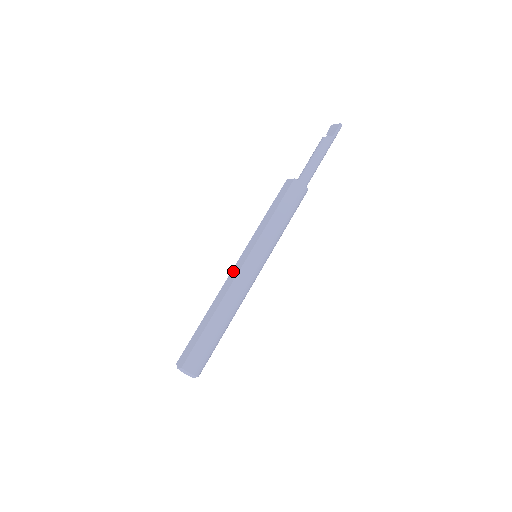
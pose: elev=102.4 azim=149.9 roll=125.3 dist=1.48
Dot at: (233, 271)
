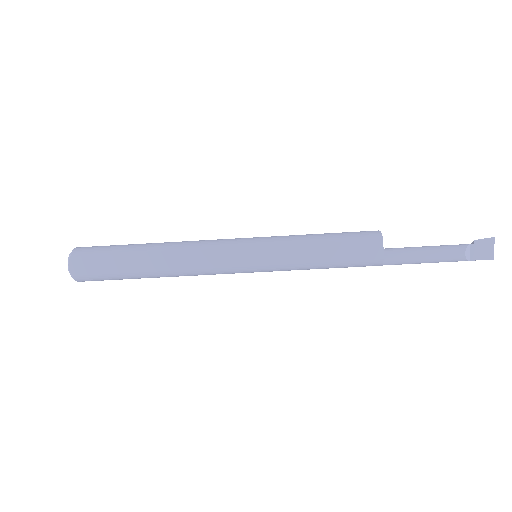
Dot at: (219, 254)
